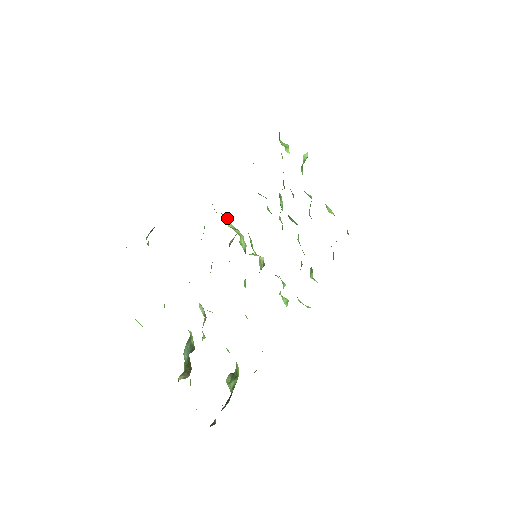
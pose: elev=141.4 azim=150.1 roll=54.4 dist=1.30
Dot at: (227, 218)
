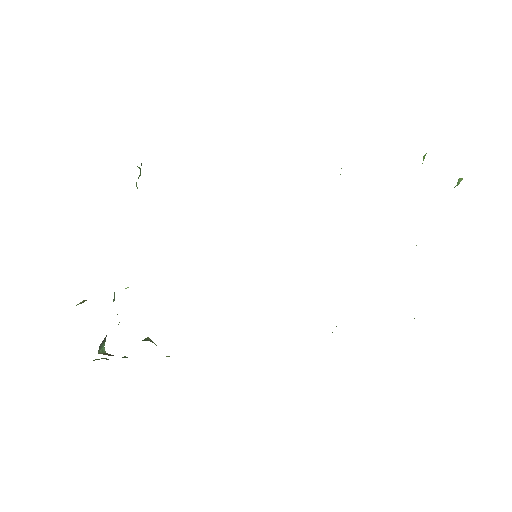
Dot at: occluded
